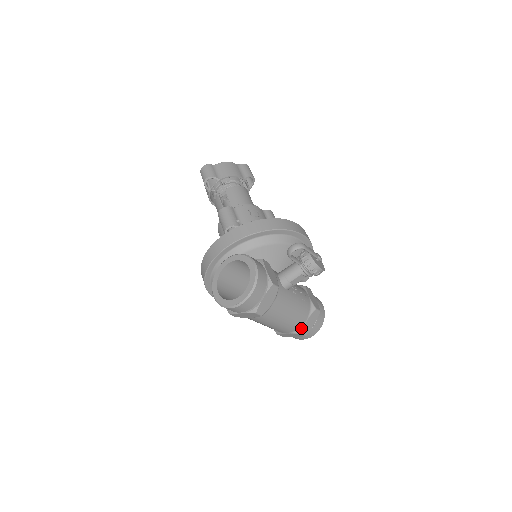
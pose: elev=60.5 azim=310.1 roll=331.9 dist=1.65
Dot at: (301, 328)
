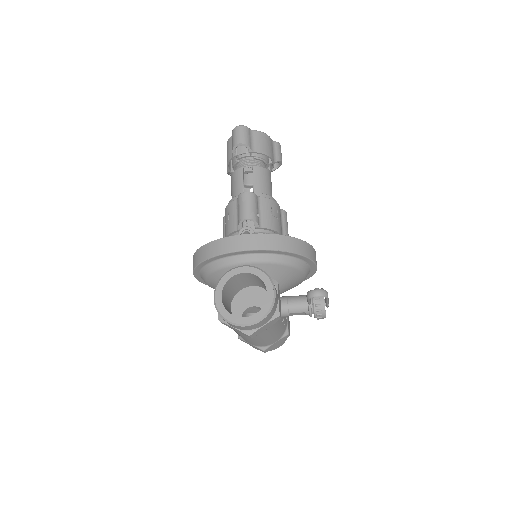
Dot at: (267, 346)
